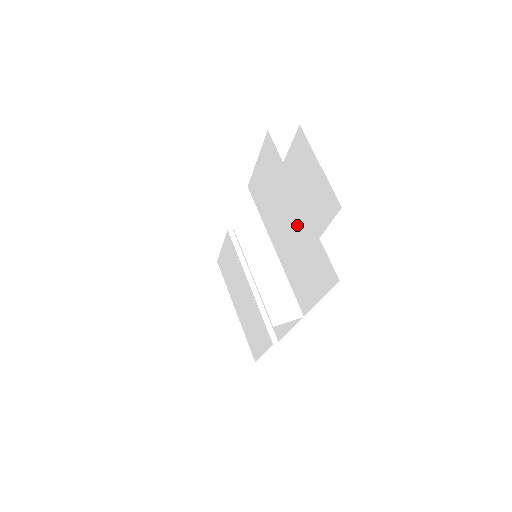
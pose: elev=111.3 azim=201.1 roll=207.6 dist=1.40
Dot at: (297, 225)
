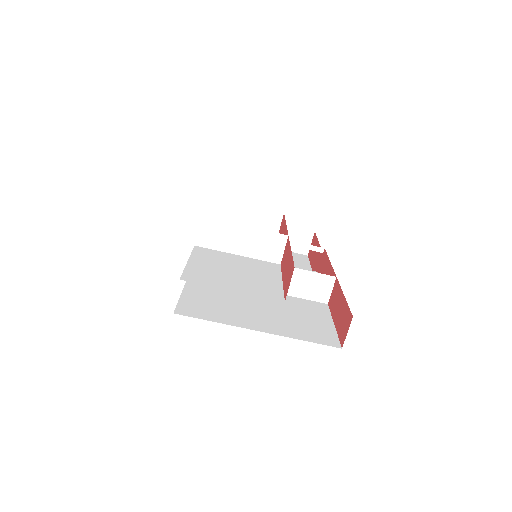
Dot at: (278, 289)
